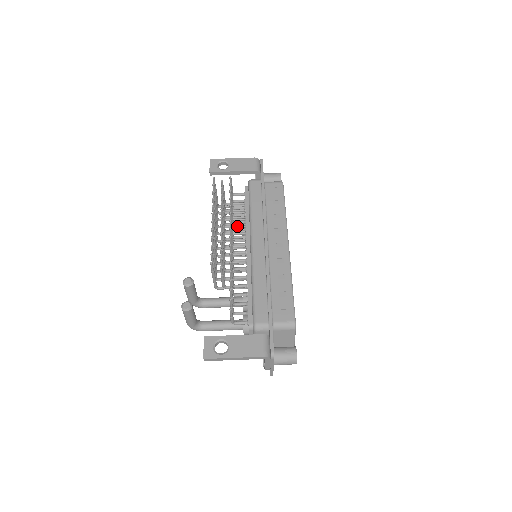
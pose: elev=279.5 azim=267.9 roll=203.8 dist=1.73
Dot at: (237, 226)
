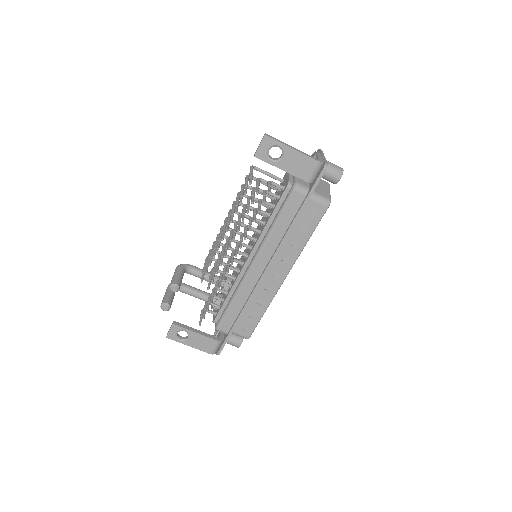
Dot at: occluded
